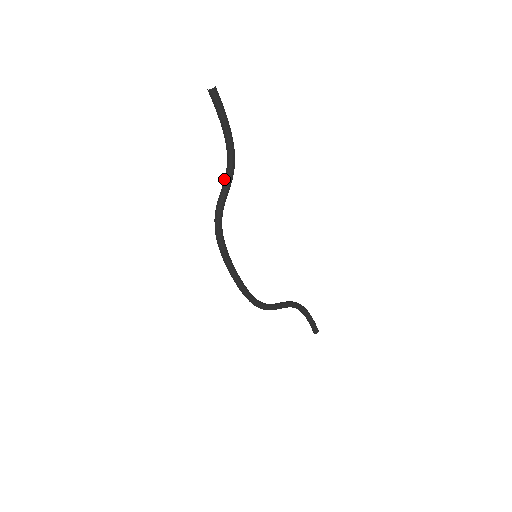
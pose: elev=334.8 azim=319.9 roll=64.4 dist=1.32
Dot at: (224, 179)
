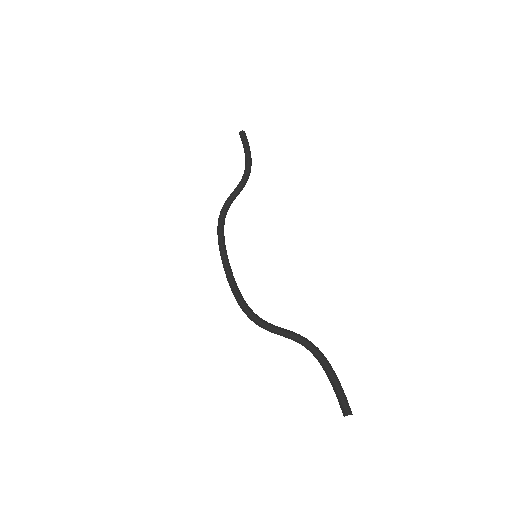
Dot at: occluded
